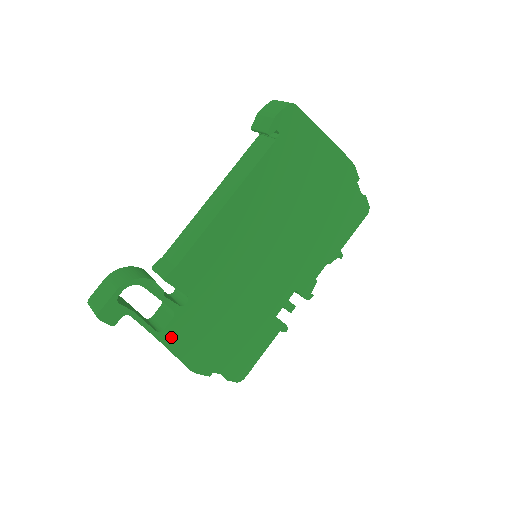
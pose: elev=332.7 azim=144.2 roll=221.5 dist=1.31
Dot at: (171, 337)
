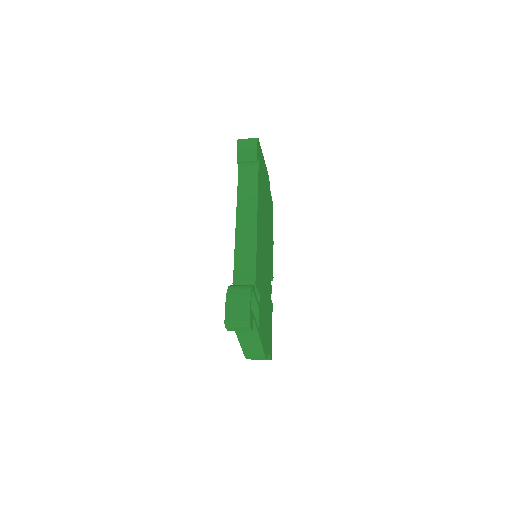
Dot at: (260, 331)
